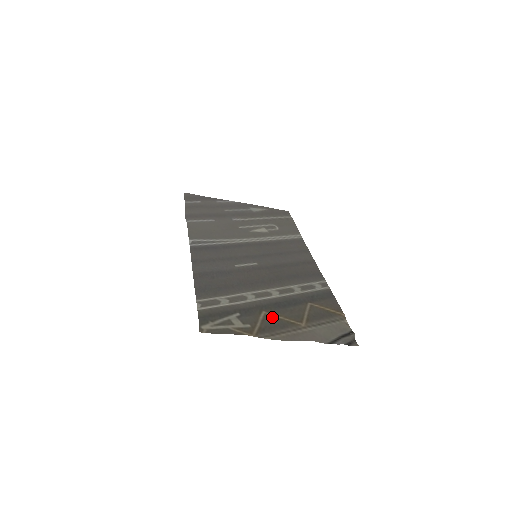
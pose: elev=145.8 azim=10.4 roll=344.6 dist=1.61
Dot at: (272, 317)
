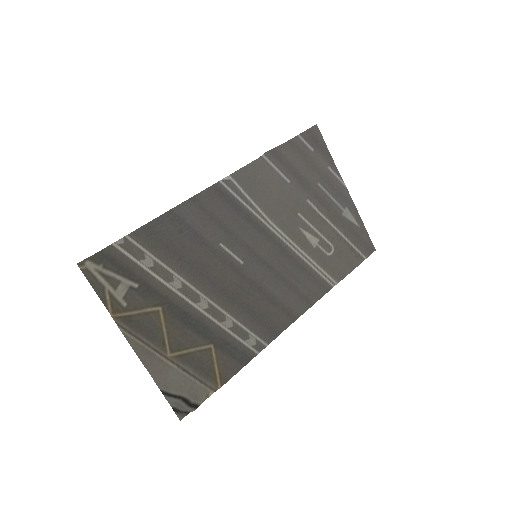
Dot at: (158, 320)
